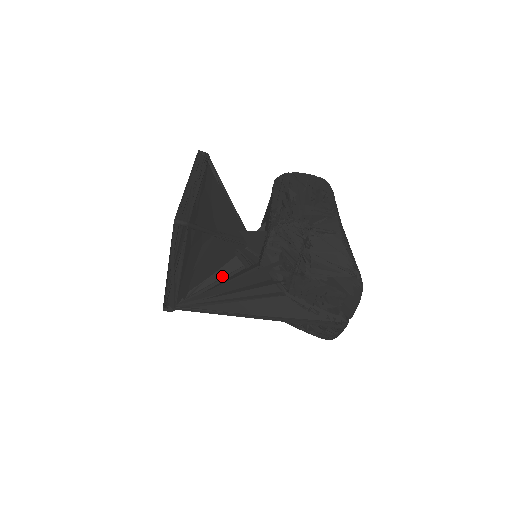
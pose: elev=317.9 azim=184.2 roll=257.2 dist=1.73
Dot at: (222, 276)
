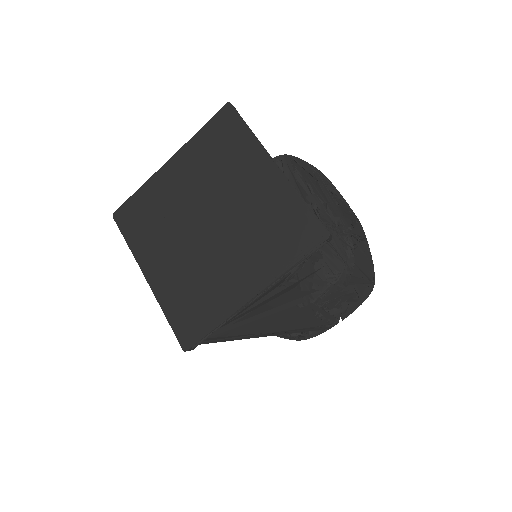
Dot at: occluded
